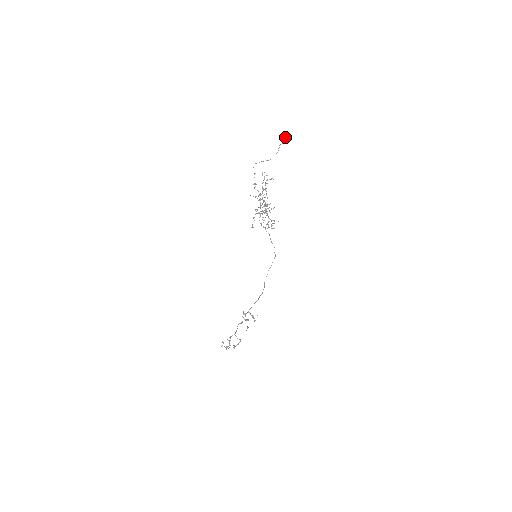
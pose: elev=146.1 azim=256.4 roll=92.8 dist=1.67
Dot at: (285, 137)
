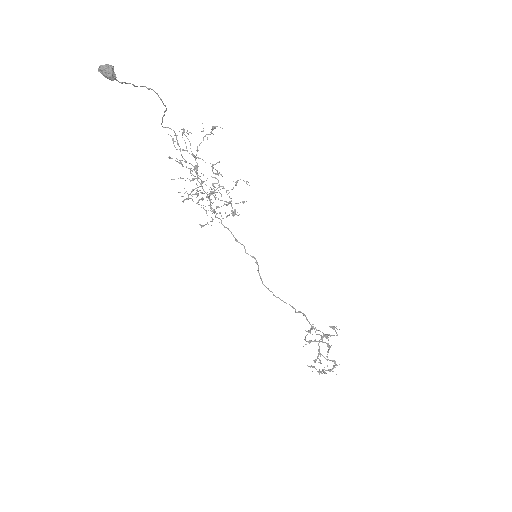
Dot at: occluded
